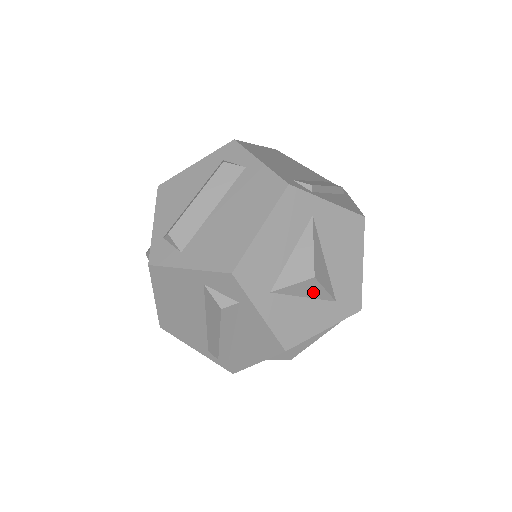
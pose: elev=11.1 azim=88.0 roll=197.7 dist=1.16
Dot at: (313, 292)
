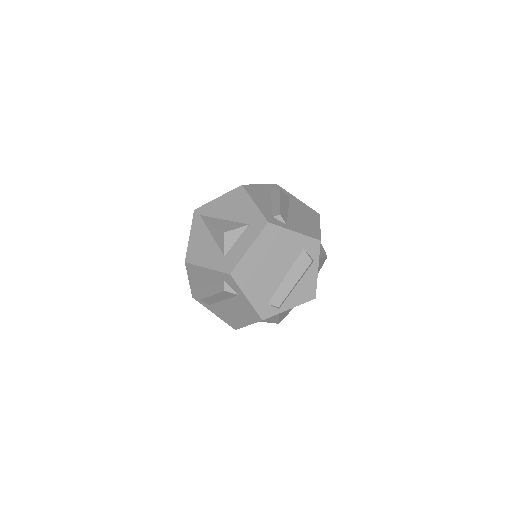
Dot at: occluded
